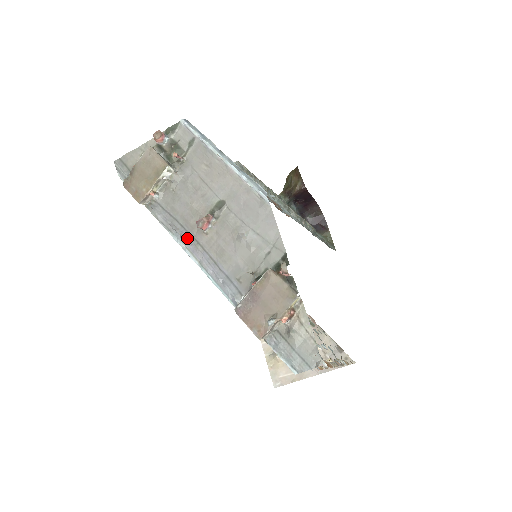
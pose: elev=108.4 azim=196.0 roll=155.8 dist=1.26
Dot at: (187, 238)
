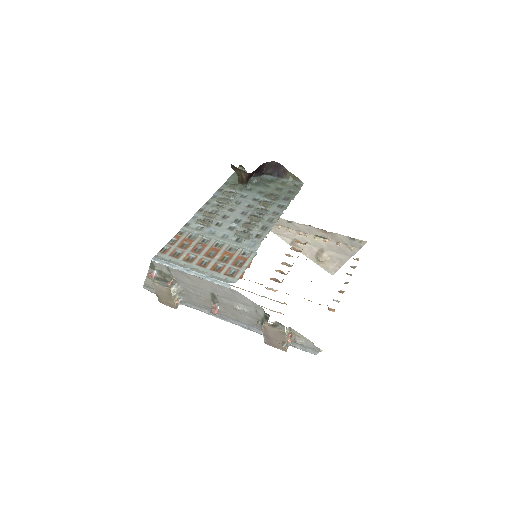
Dot at: occluded
